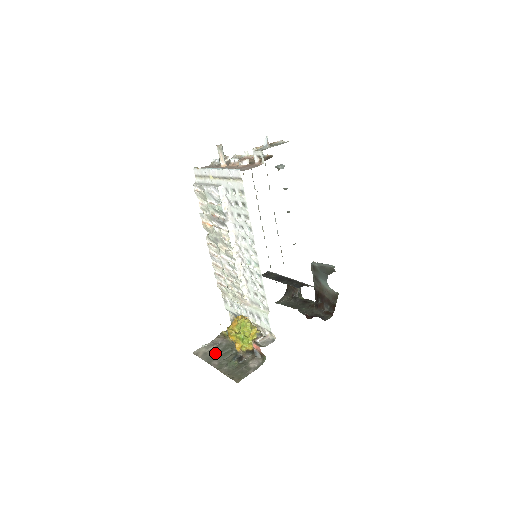
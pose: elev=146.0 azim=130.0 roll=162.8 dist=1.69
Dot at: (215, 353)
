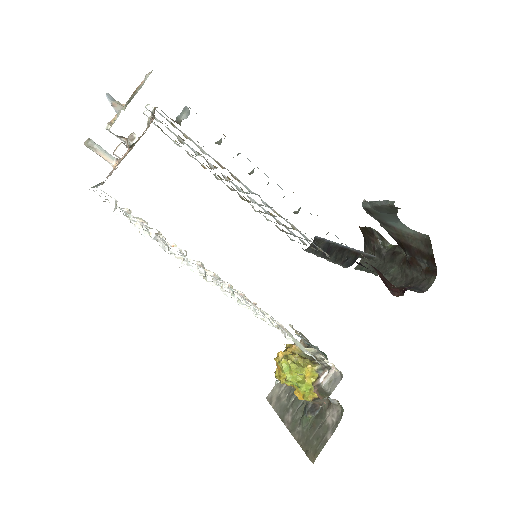
Dot at: (288, 397)
